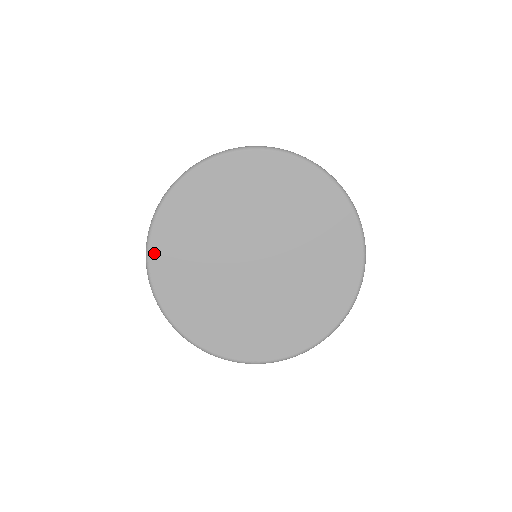
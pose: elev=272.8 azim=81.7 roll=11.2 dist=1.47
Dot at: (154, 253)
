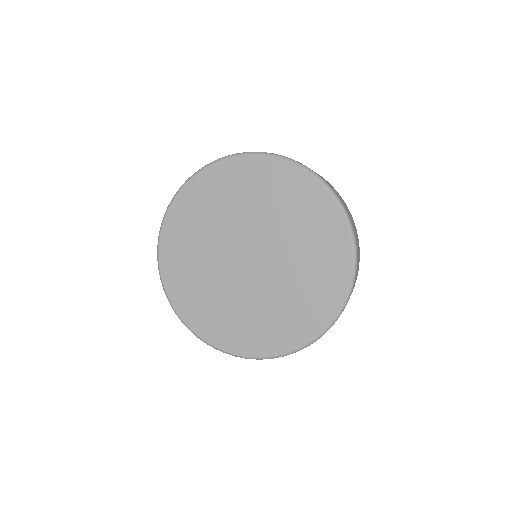
Dot at: (181, 312)
